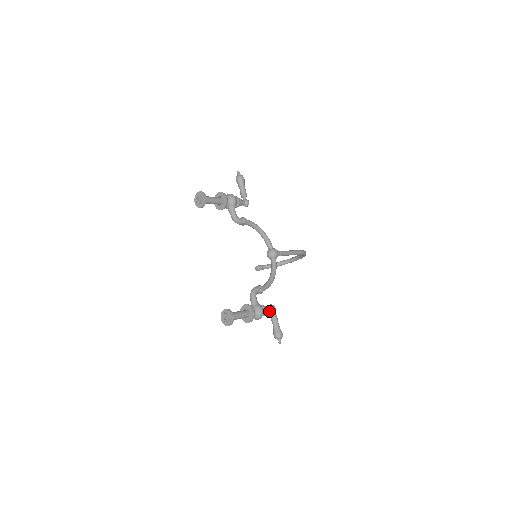
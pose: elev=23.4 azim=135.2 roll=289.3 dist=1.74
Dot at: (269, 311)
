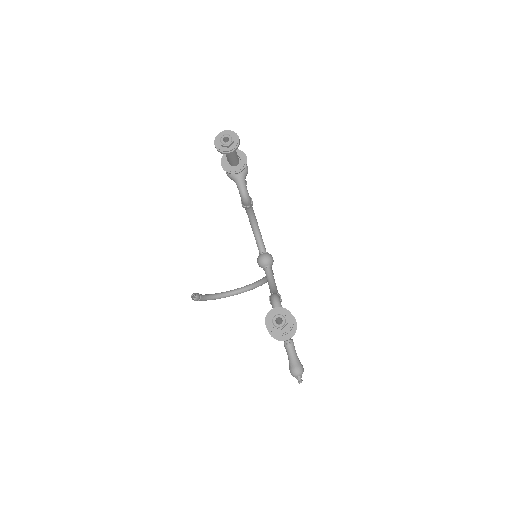
Dot at: occluded
